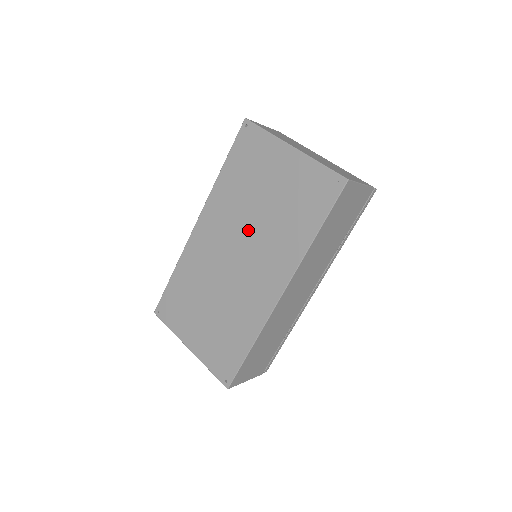
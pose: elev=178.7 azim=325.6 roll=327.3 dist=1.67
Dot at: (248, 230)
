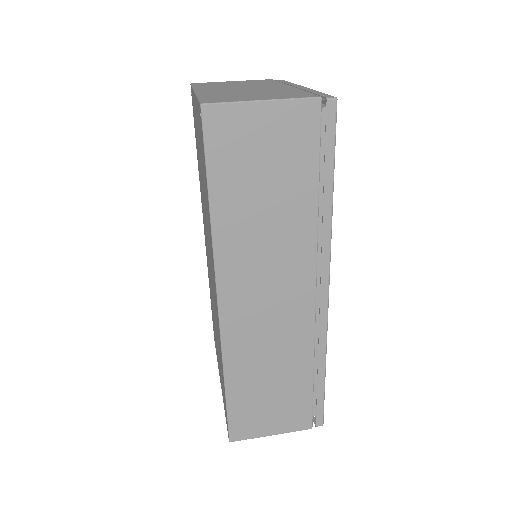
Dot at: occluded
